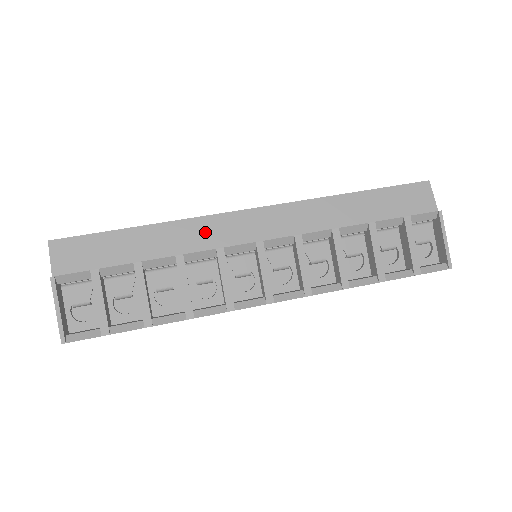
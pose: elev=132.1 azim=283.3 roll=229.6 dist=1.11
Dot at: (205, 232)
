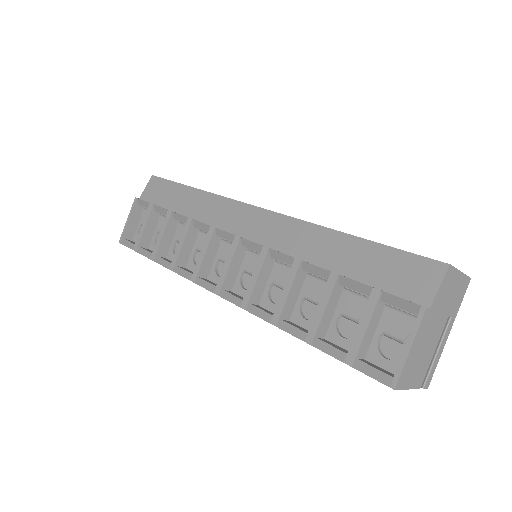
Dot at: (218, 210)
